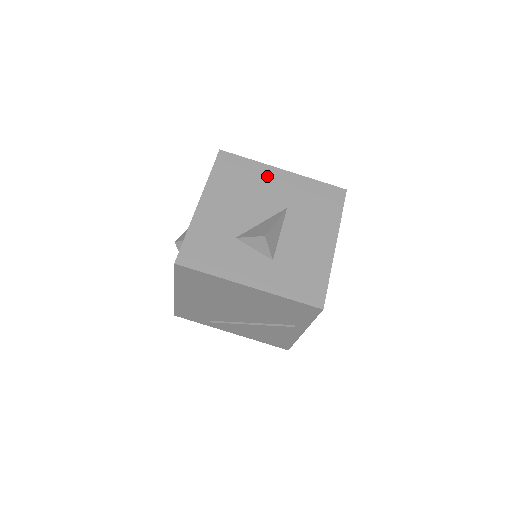
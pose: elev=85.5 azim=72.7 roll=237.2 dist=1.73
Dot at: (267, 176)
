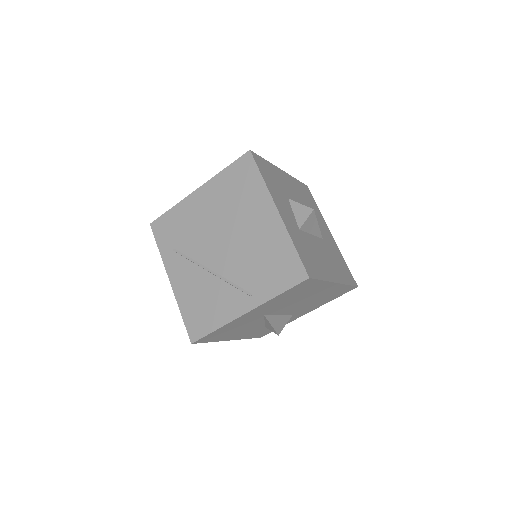
Dot at: (322, 222)
